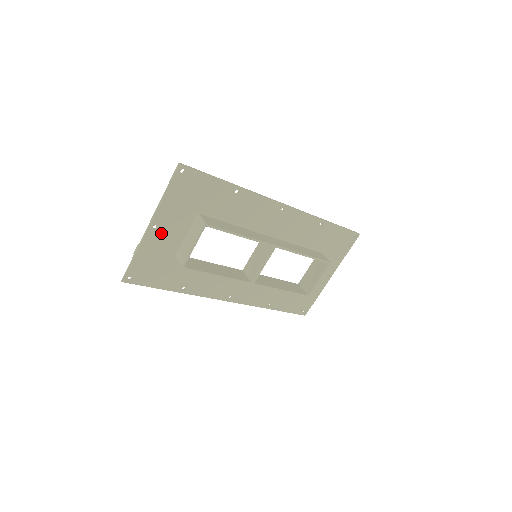
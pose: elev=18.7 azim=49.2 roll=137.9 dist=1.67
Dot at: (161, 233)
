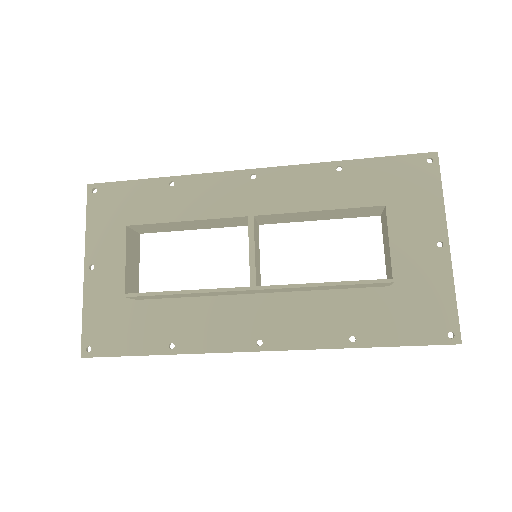
Dot at: (102, 272)
